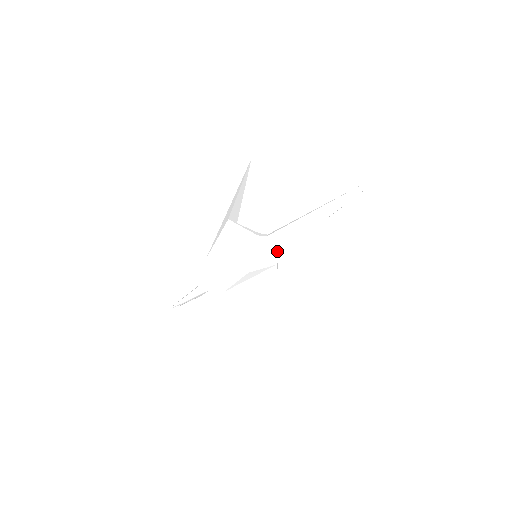
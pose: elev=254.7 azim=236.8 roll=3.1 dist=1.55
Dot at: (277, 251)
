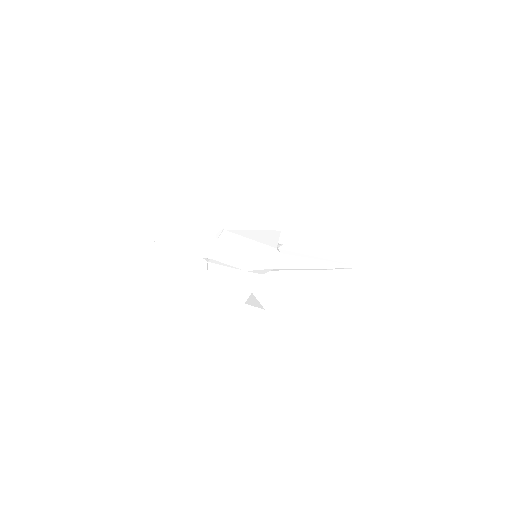
Dot at: (275, 268)
